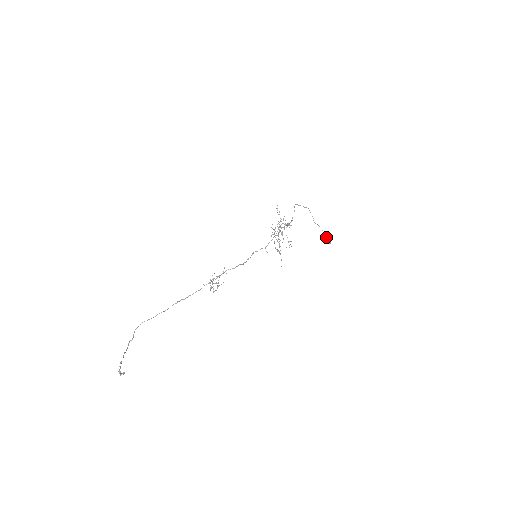
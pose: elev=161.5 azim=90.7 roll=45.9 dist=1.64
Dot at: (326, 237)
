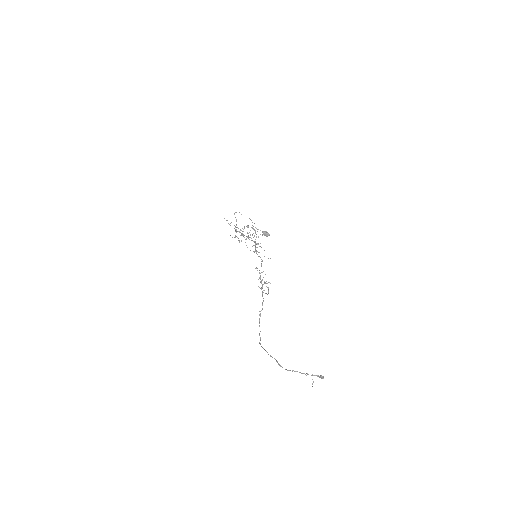
Dot at: (264, 231)
